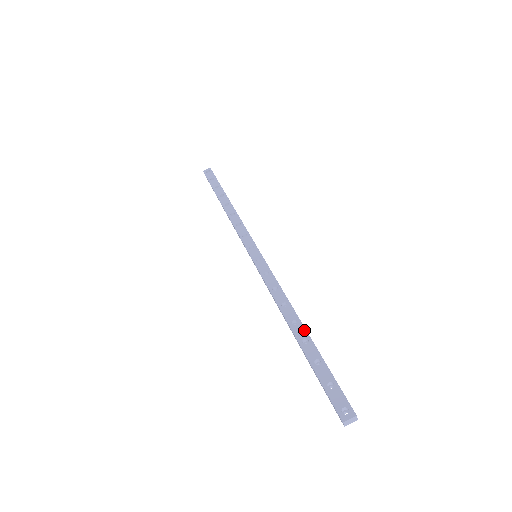
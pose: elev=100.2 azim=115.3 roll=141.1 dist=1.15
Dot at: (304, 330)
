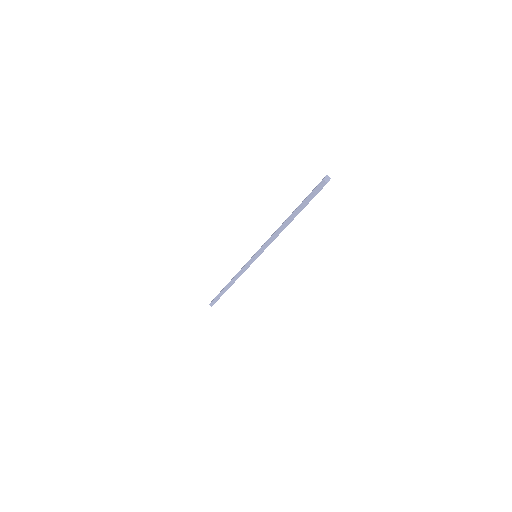
Dot at: occluded
